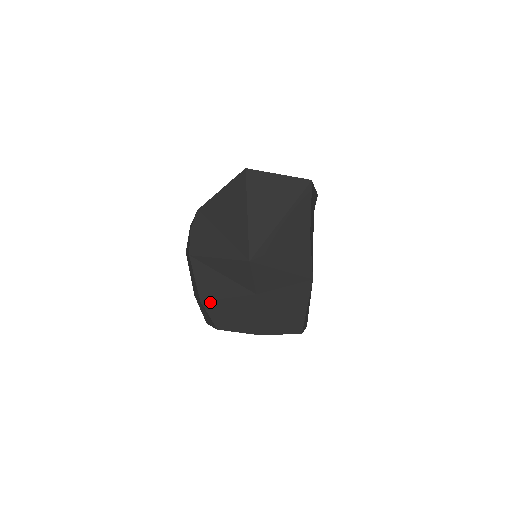
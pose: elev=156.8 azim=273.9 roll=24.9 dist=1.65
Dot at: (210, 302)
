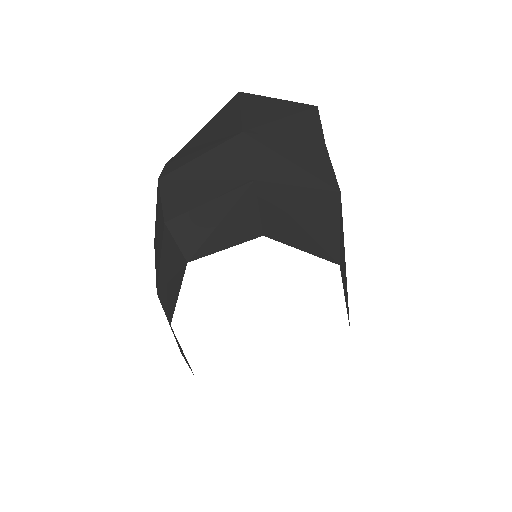
Dot at: (180, 218)
